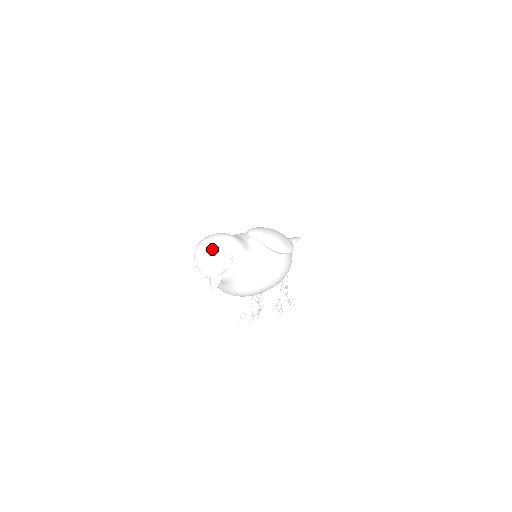
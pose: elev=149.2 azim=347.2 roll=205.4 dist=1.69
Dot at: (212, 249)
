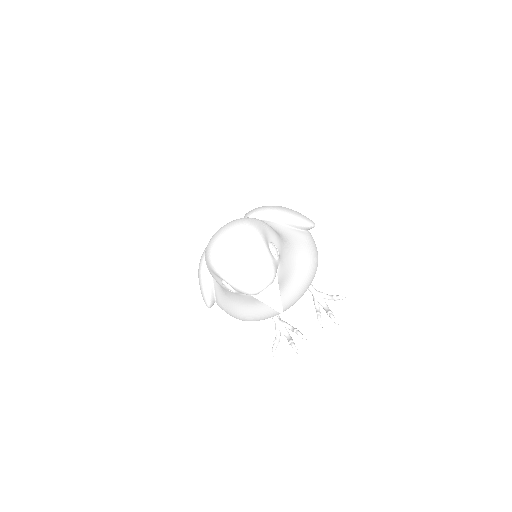
Dot at: (248, 242)
